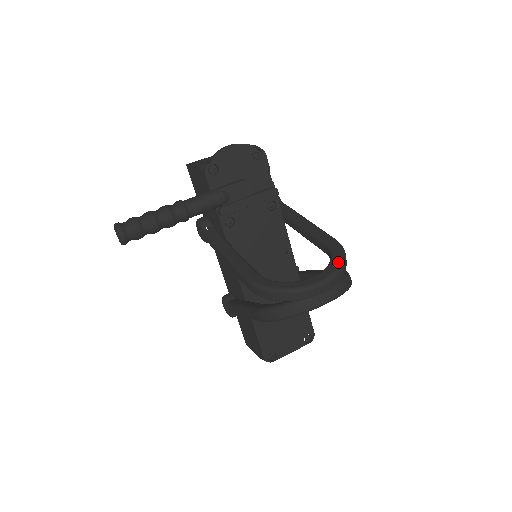
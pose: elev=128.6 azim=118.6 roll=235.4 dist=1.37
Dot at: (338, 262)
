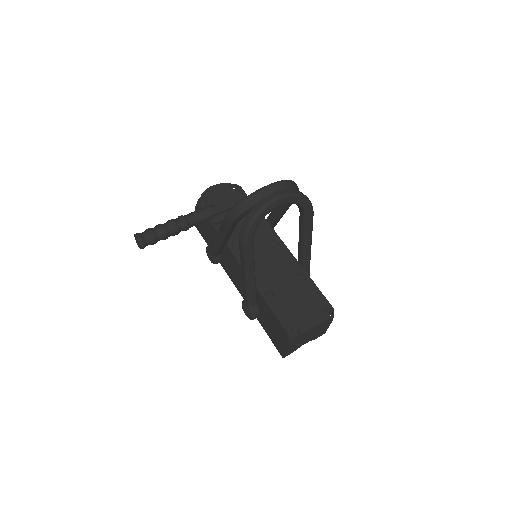
Dot at: occluded
